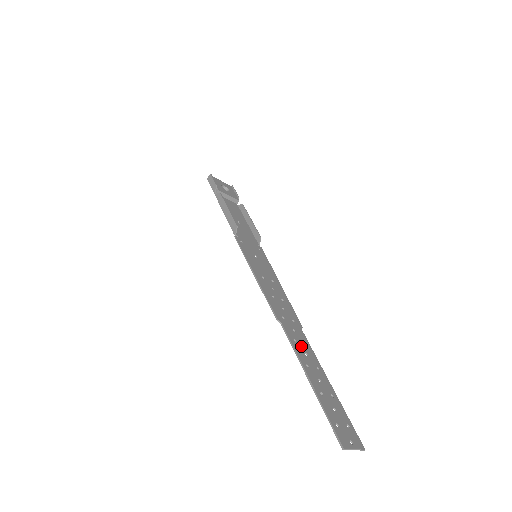
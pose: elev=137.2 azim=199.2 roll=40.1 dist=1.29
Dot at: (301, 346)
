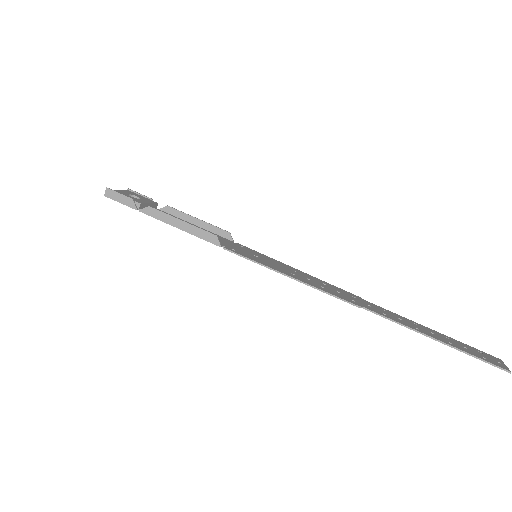
Dot at: (390, 315)
